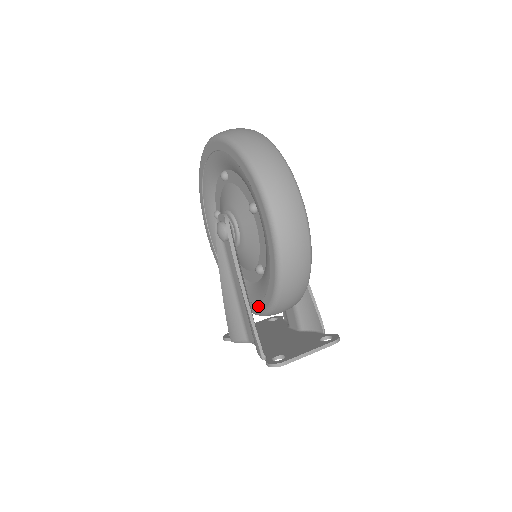
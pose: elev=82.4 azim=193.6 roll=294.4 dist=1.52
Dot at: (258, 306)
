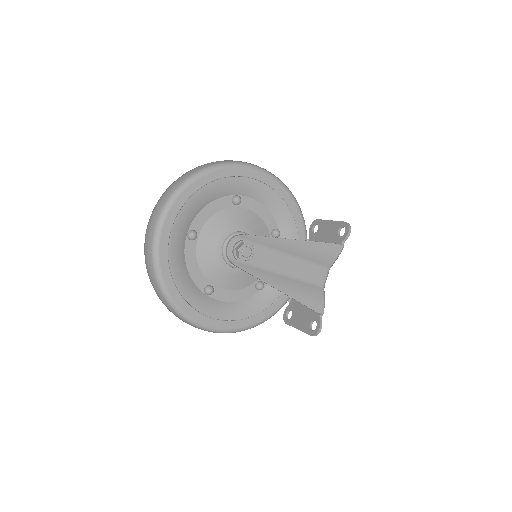
Dot at: occluded
